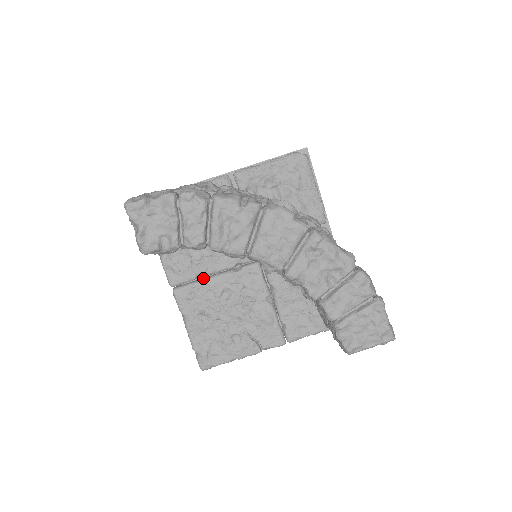
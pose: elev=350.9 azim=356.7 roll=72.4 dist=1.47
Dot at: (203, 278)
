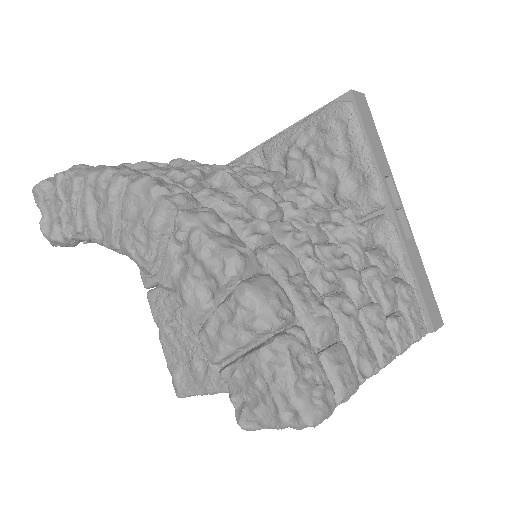
Dot at: occluded
